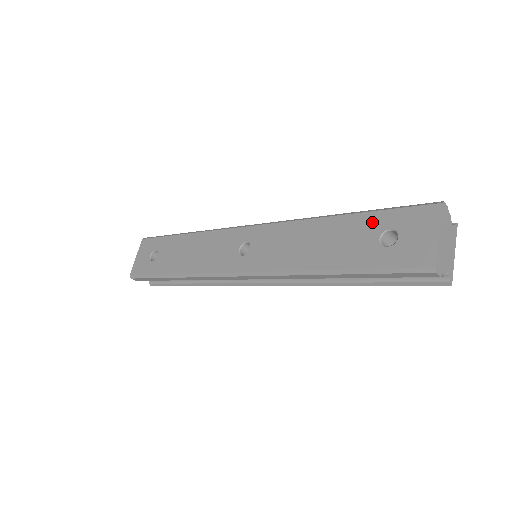
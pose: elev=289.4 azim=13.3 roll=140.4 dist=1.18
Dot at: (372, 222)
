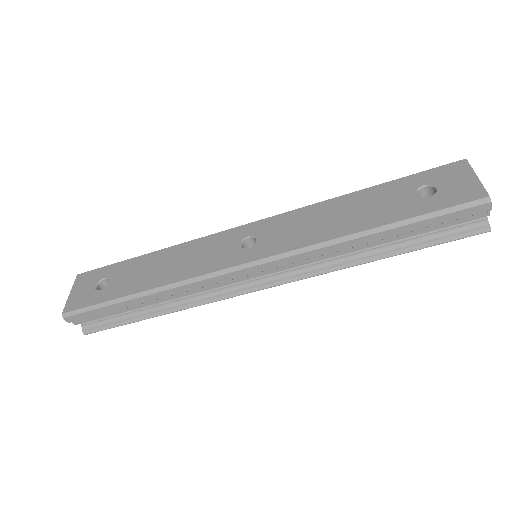
Dot at: (401, 185)
